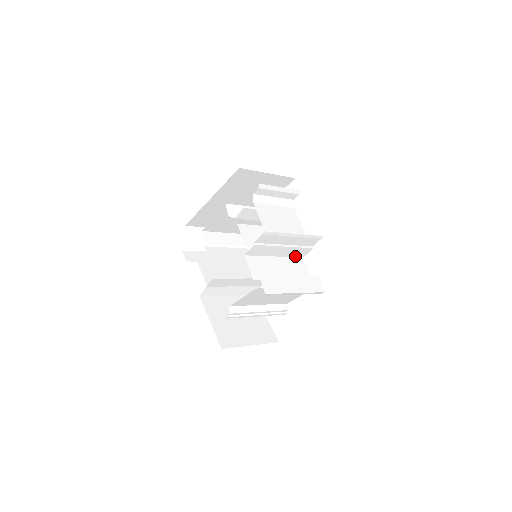
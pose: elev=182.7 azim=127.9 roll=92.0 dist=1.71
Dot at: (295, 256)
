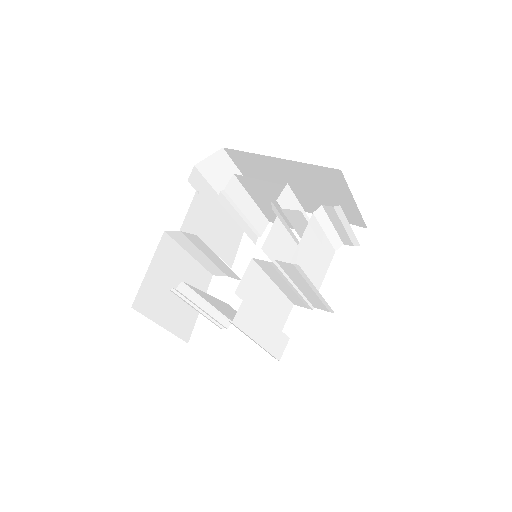
Dot at: (290, 298)
